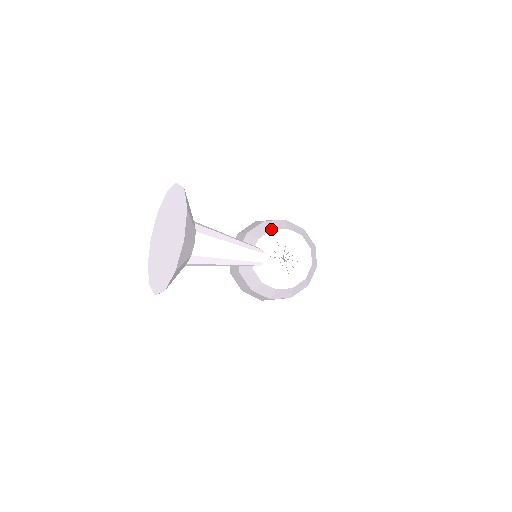
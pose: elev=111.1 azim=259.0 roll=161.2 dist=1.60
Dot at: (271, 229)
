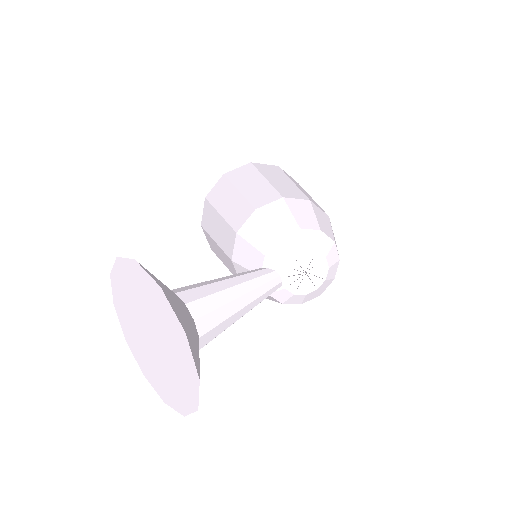
Dot at: (278, 236)
